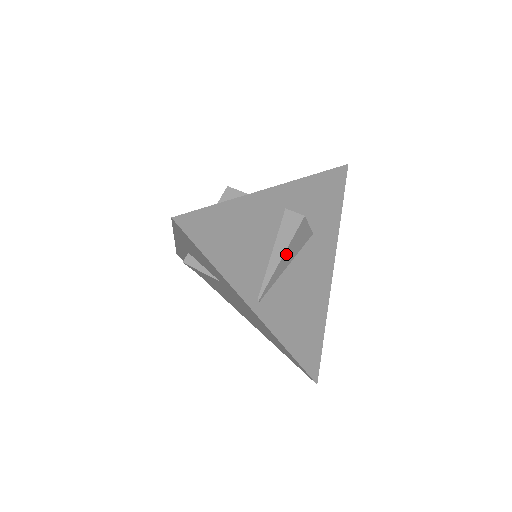
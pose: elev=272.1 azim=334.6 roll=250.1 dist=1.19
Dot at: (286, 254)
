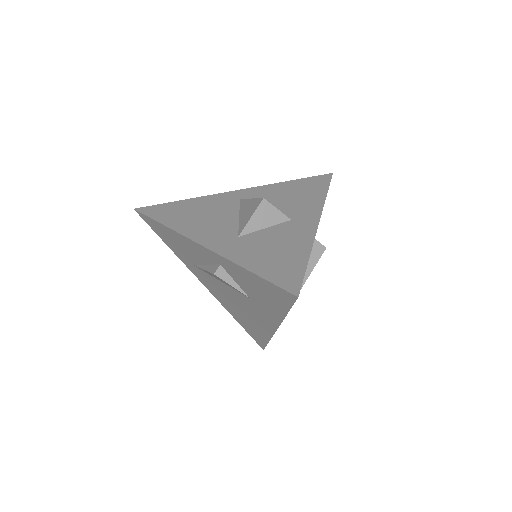
Dot at: (305, 278)
